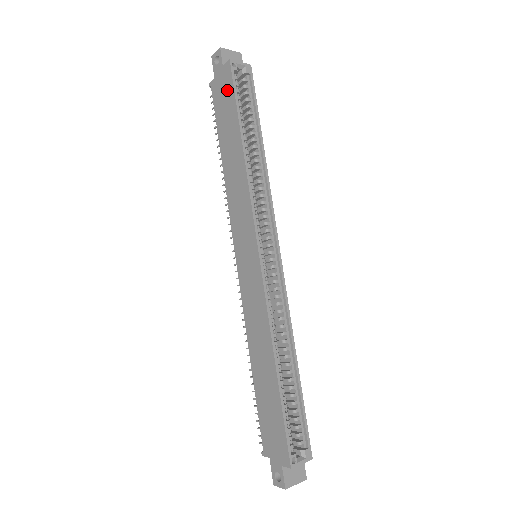
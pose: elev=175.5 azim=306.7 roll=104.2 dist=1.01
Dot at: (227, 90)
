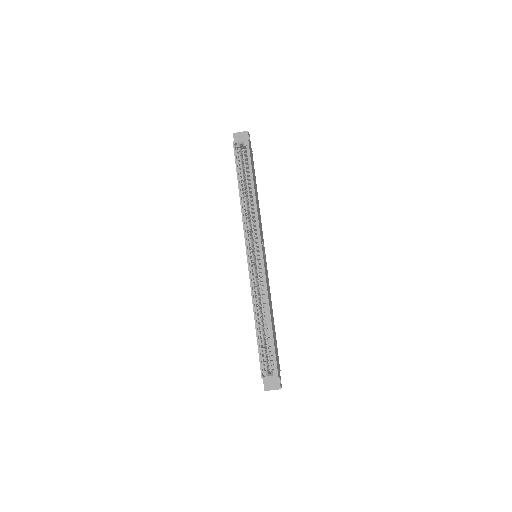
Dot at: occluded
